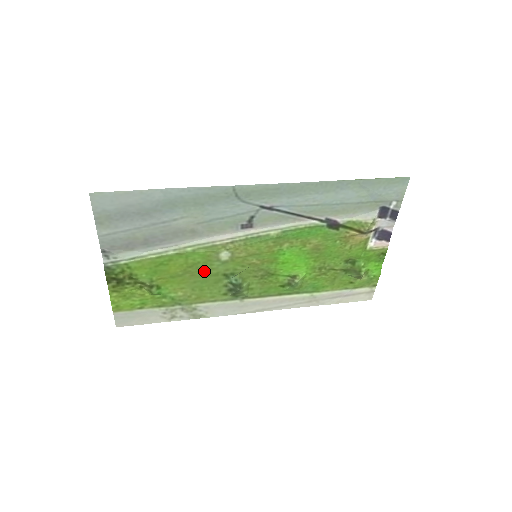
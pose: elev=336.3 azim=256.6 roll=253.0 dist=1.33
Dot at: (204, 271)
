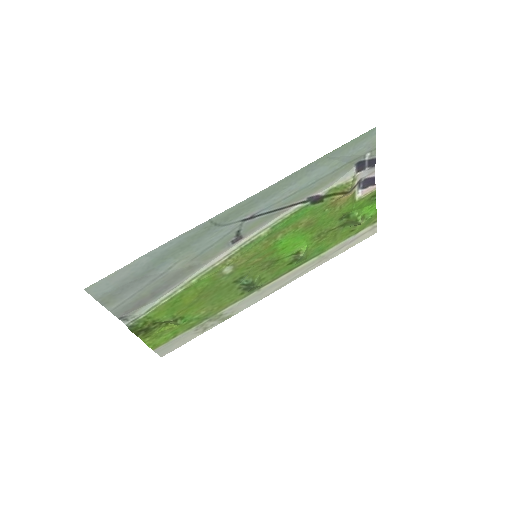
Dot at: (215, 288)
